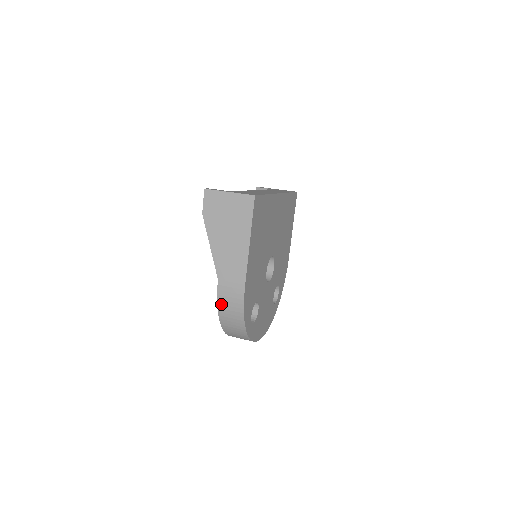
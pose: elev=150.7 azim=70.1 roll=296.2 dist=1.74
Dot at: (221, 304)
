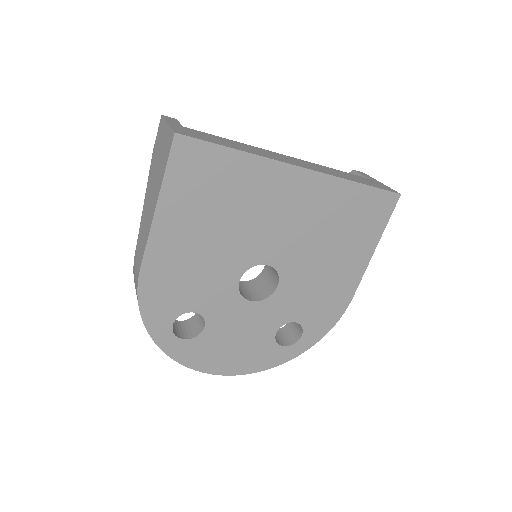
Dot at: occluded
